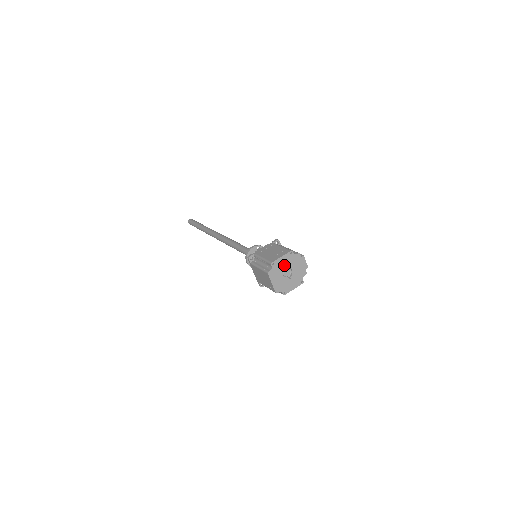
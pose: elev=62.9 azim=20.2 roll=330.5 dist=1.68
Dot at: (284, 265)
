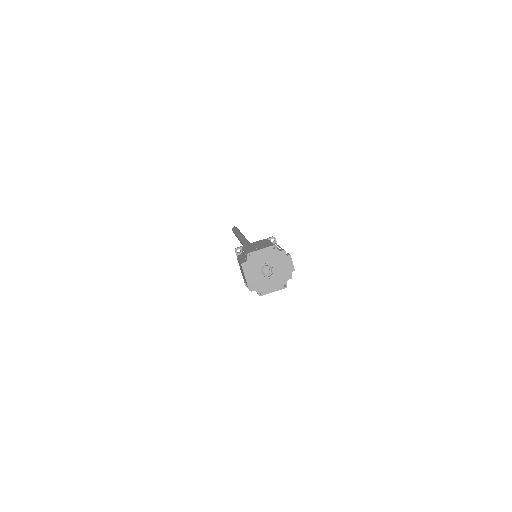
Dot at: (263, 260)
